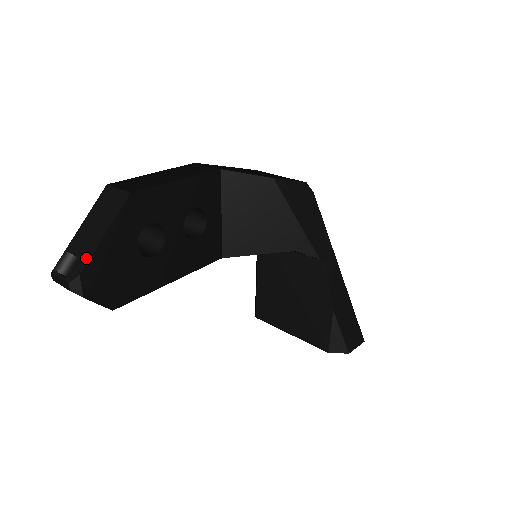
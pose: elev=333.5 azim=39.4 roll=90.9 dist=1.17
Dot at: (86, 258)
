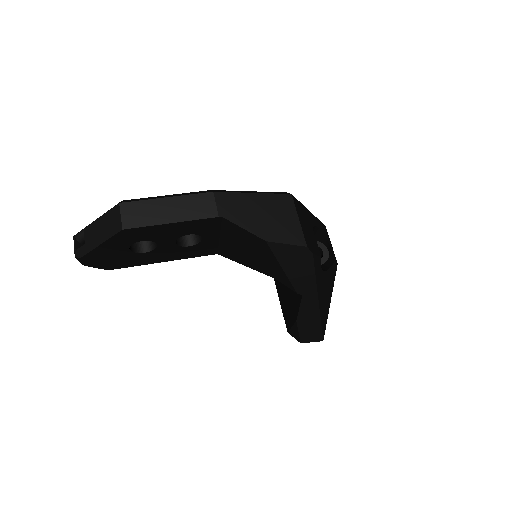
Dot at: (87, 250)
